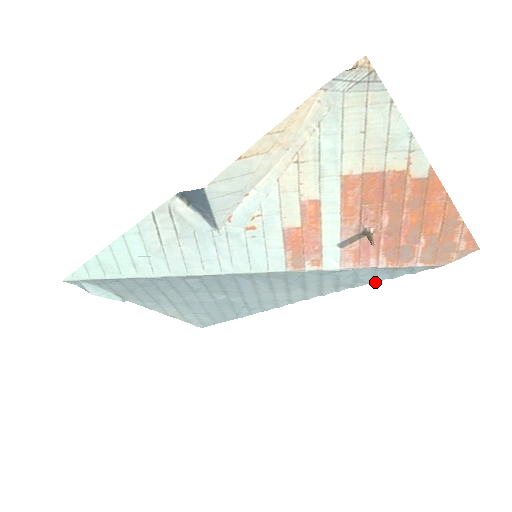
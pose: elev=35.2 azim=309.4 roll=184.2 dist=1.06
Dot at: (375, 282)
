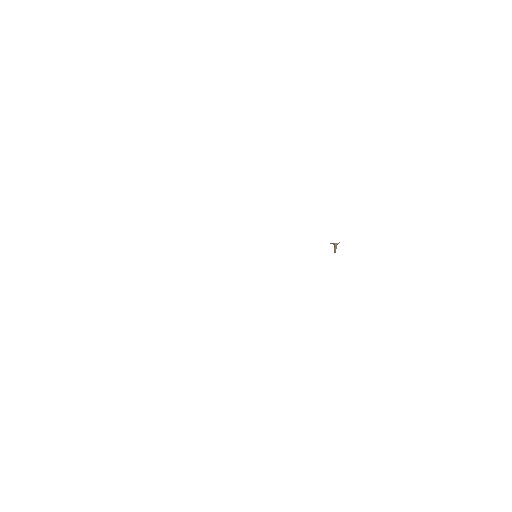
Dot at: occluded
